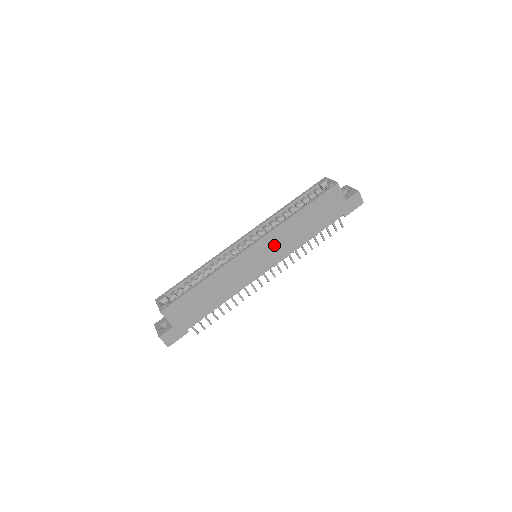
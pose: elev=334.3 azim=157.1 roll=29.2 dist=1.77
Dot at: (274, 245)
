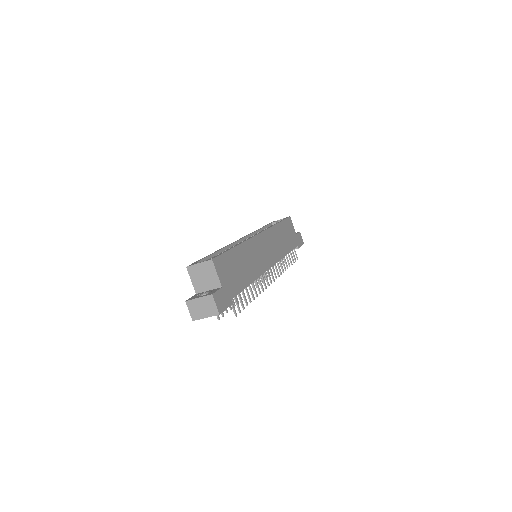
Dot at: (271, 243)
